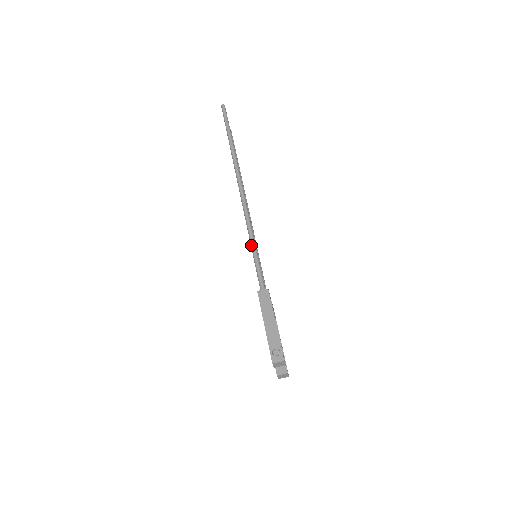
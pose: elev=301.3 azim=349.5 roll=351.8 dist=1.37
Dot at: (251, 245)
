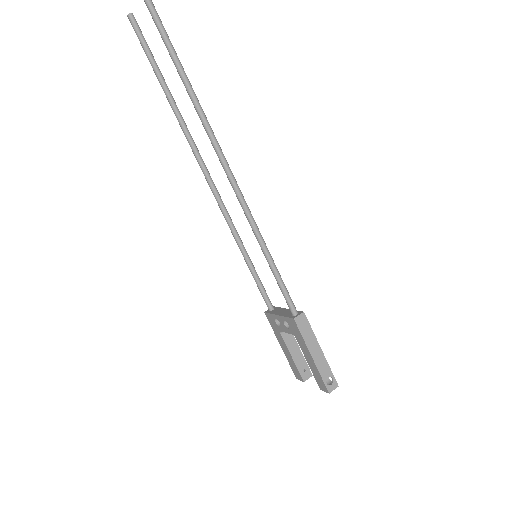
Dot at: (266, 256)
